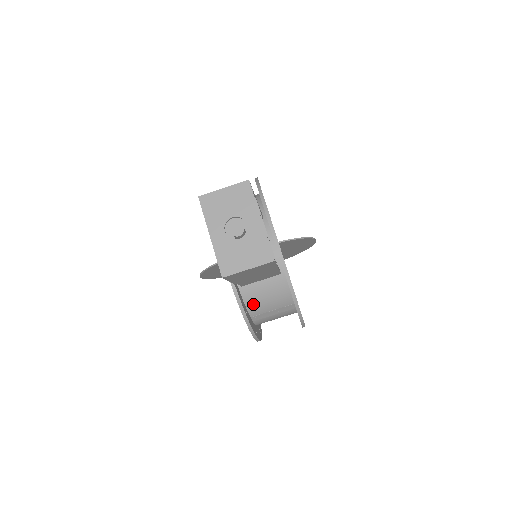
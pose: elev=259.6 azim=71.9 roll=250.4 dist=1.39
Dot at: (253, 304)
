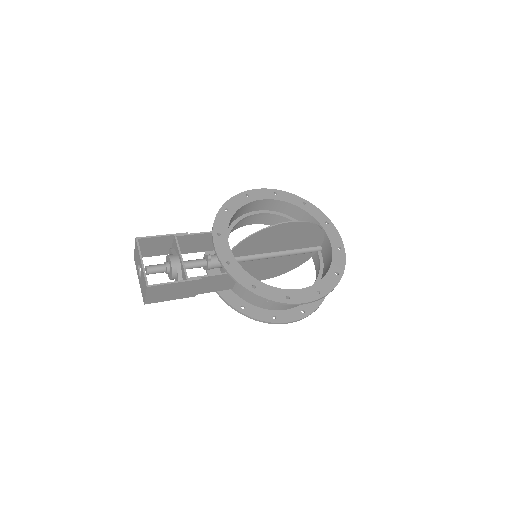
Dot at: (249, 299)
